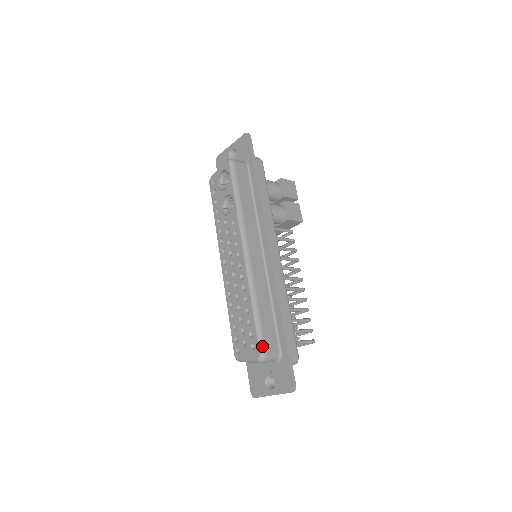
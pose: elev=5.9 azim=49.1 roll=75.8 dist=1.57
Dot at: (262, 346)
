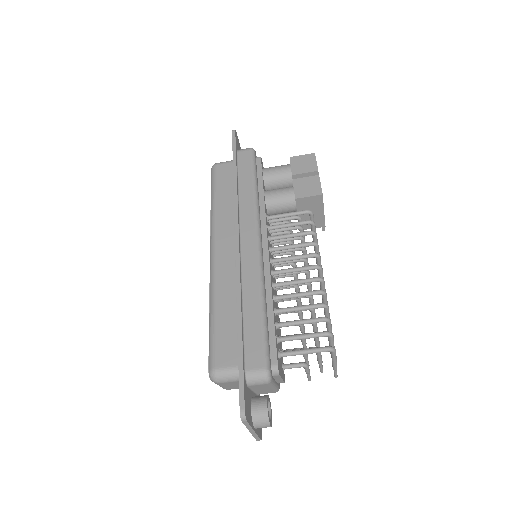
Dot at: (211, 359)
